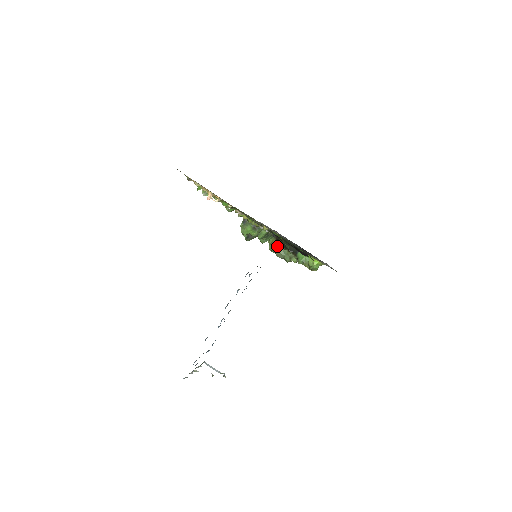
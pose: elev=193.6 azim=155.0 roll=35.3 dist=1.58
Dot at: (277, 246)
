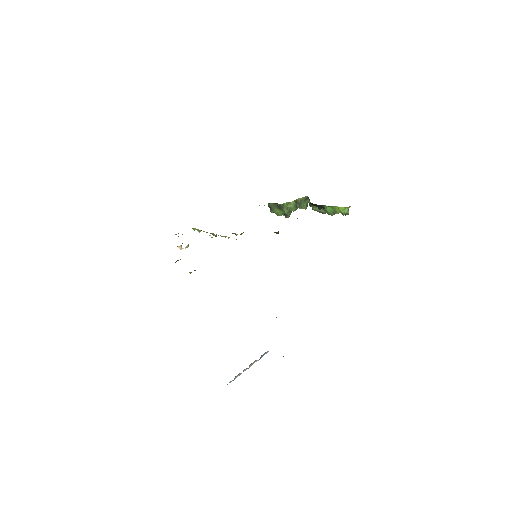
Dot at: (312, 208)
